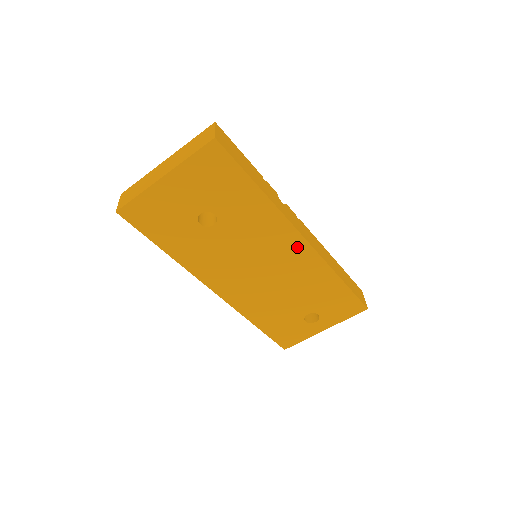
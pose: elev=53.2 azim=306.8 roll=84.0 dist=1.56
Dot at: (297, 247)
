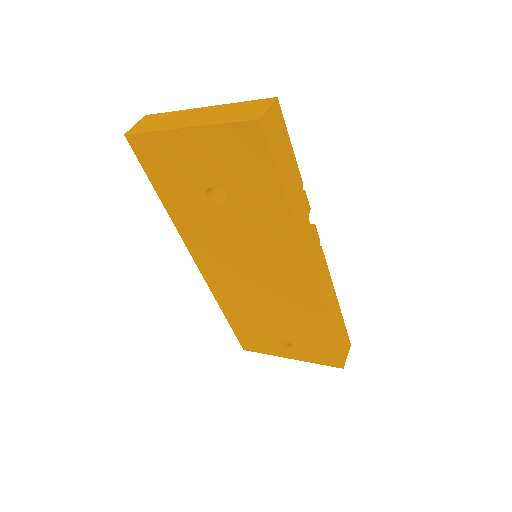
Dot at: (299, 276)
